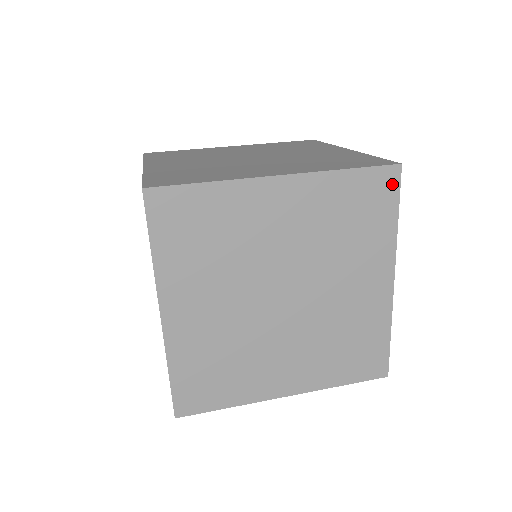
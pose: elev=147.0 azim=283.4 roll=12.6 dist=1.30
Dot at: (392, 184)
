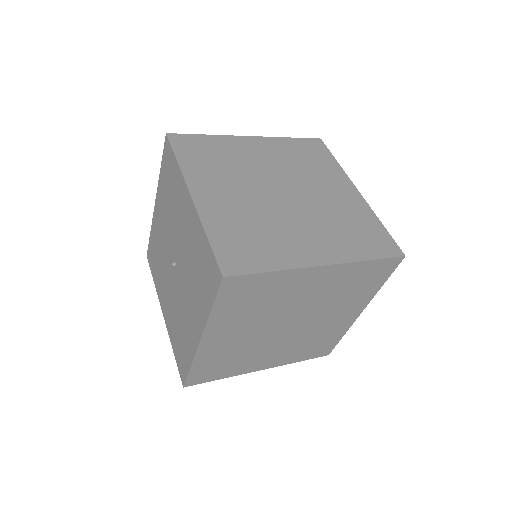
Dot at: (392, 266)
